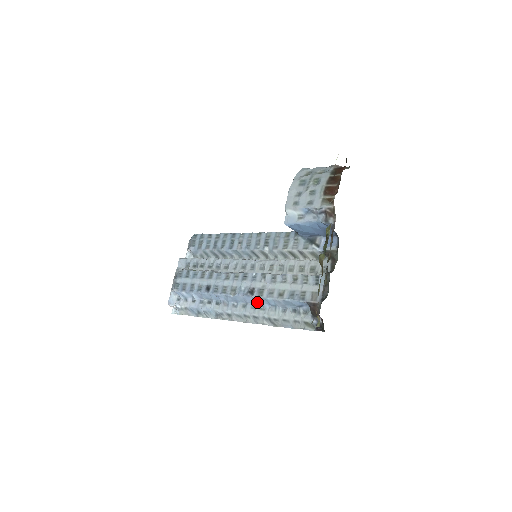
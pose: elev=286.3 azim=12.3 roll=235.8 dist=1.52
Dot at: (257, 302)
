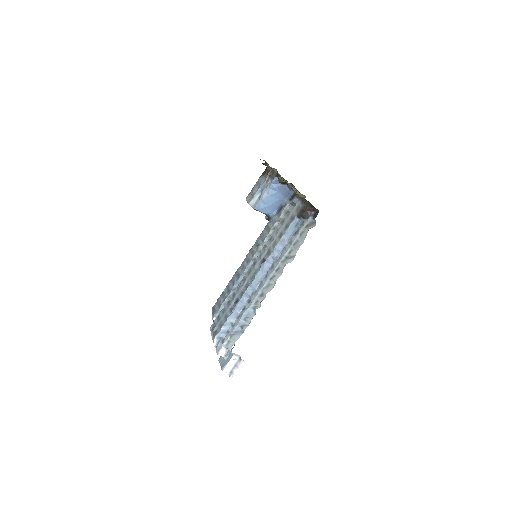
Dot at: (272, 262)
